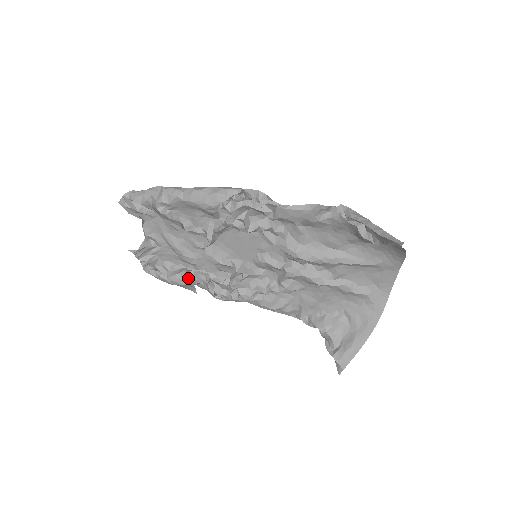
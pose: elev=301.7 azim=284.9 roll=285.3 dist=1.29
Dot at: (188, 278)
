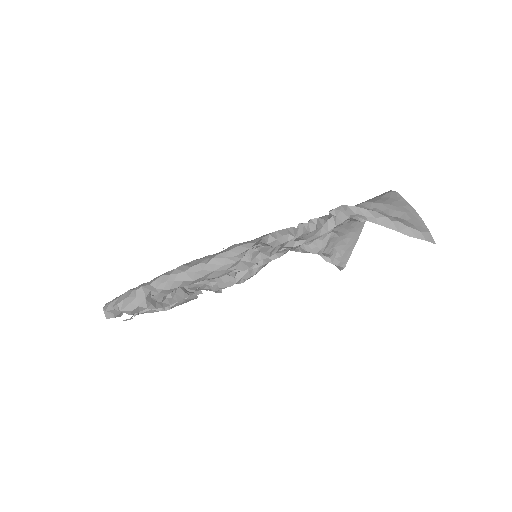
Dot at: (192, 298)
